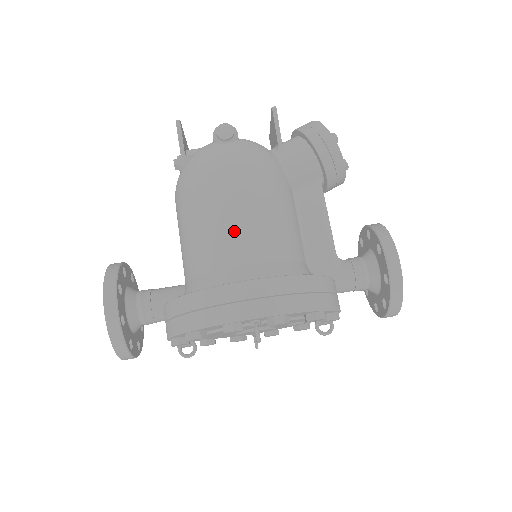
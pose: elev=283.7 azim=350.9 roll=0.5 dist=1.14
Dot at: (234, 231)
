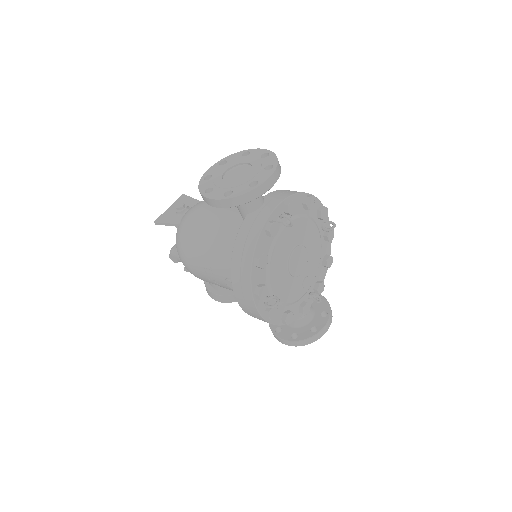
Dot at: occluded
